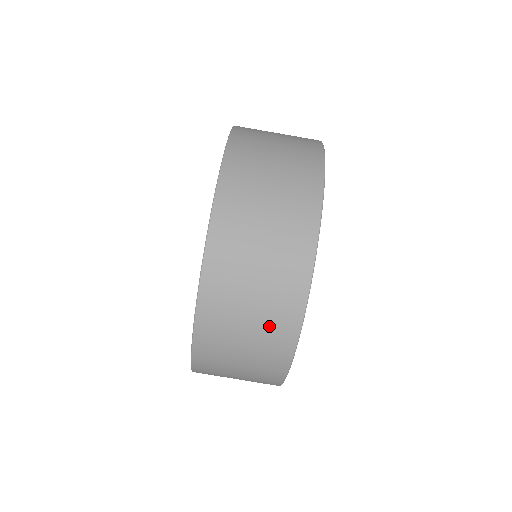
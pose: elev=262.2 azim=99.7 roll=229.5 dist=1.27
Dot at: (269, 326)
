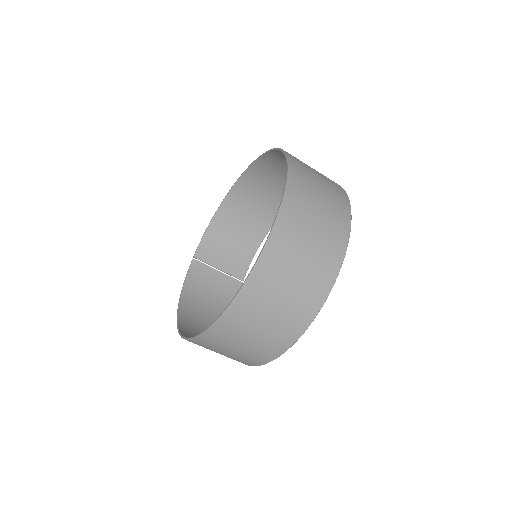
Dot at: (266, 342)
